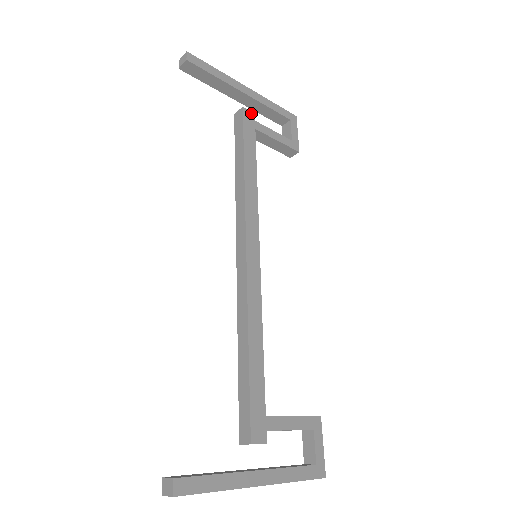
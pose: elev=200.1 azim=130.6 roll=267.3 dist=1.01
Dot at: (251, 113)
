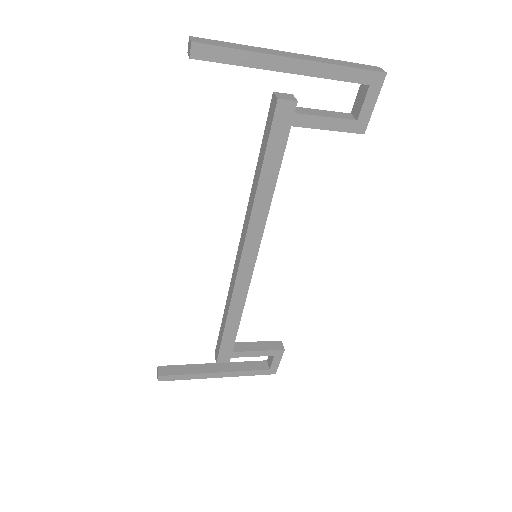
Dot at: (291, 103)
